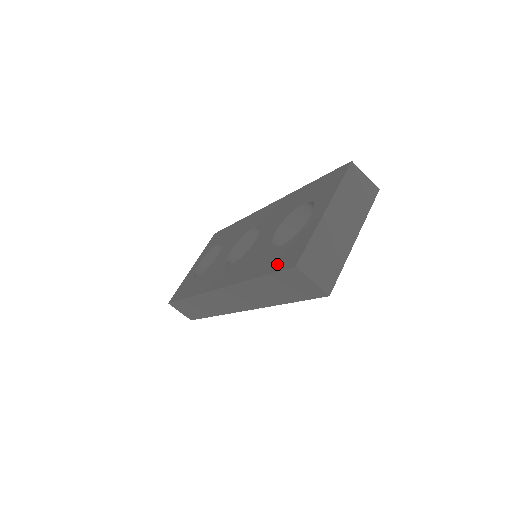
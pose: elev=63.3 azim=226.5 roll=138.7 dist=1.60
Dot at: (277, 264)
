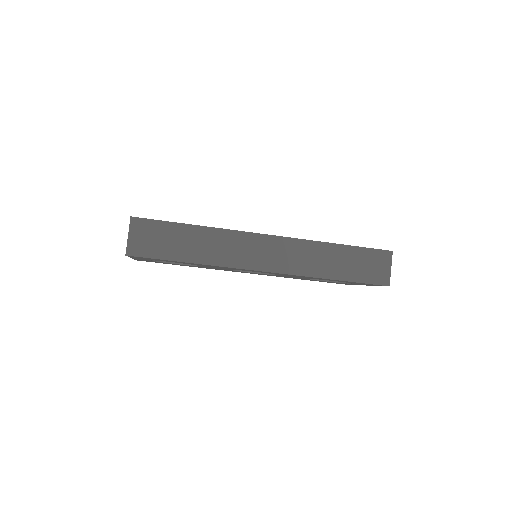
Dot at: occluded
